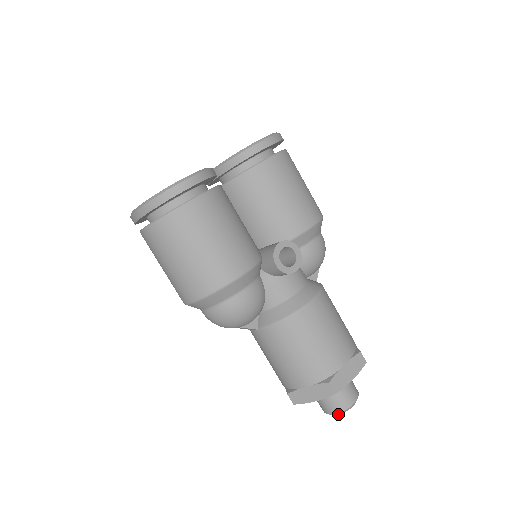
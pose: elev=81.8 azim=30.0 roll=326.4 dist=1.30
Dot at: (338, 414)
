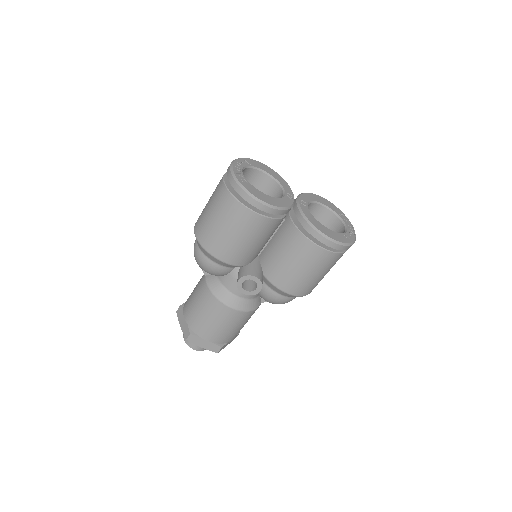
Dot at: (185, 341)
